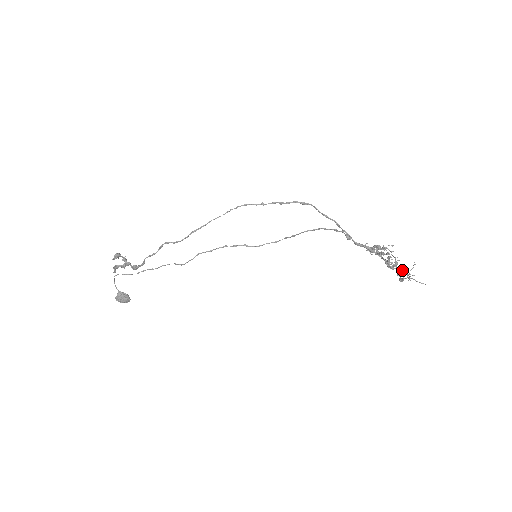
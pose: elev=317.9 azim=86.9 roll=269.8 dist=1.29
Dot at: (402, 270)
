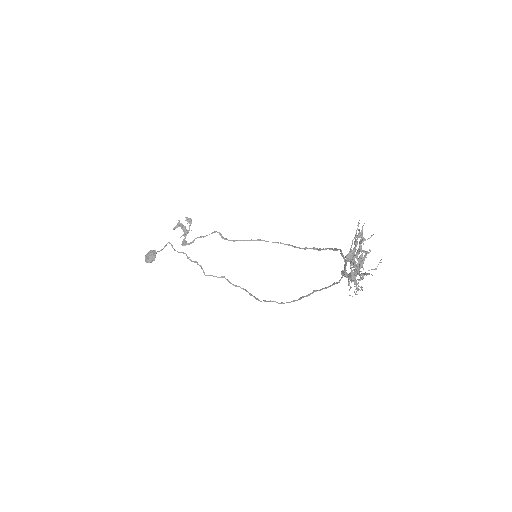
Dot at: (362, 278)
